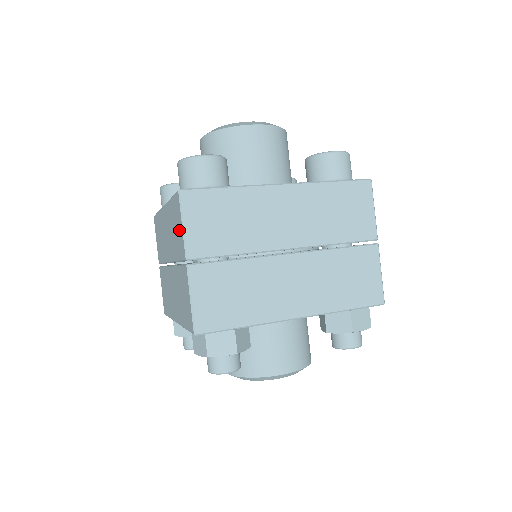
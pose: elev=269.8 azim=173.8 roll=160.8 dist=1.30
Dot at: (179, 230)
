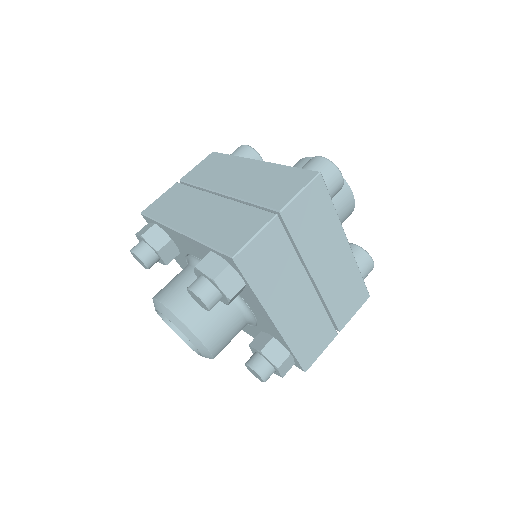
Dot at: occluded
